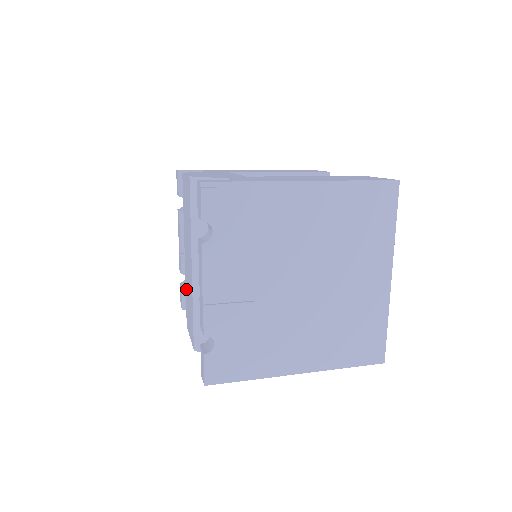
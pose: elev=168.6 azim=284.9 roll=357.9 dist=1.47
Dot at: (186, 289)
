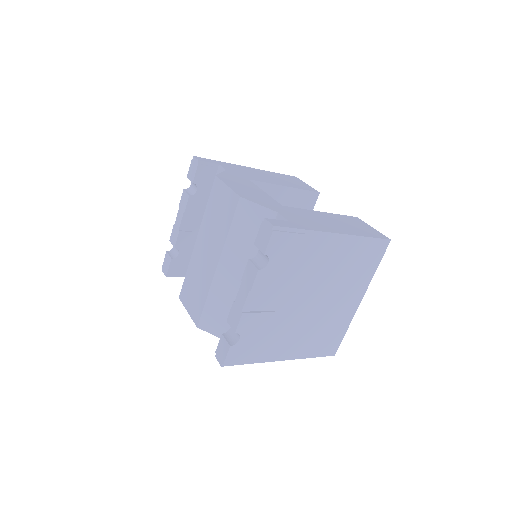
Dot at: (190, 270)
